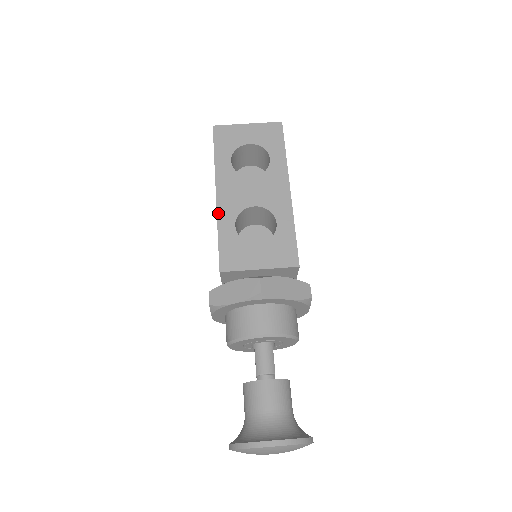
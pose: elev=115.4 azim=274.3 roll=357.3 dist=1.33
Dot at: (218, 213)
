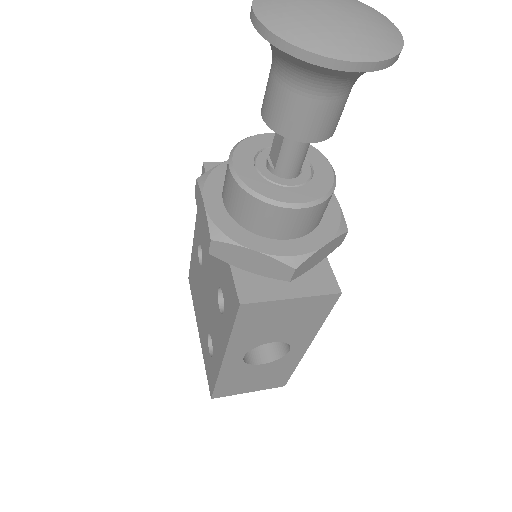
Dot at: occluded
